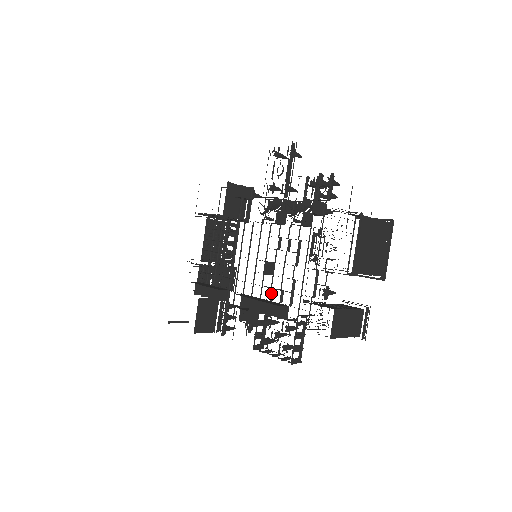
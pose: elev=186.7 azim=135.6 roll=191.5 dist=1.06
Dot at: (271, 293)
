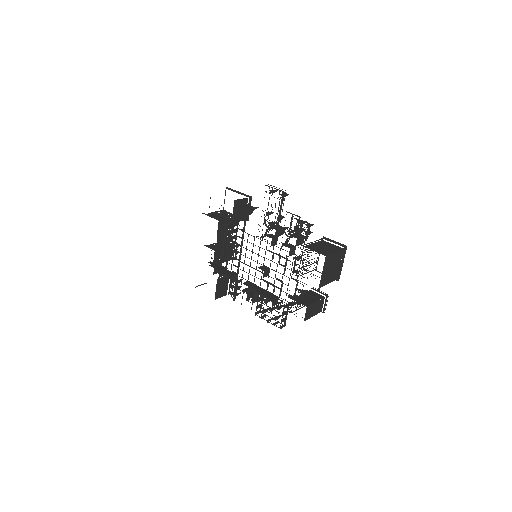
Dot at: (267, 286)
